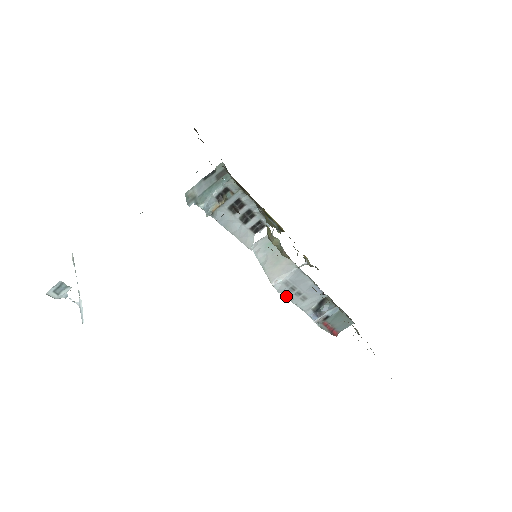
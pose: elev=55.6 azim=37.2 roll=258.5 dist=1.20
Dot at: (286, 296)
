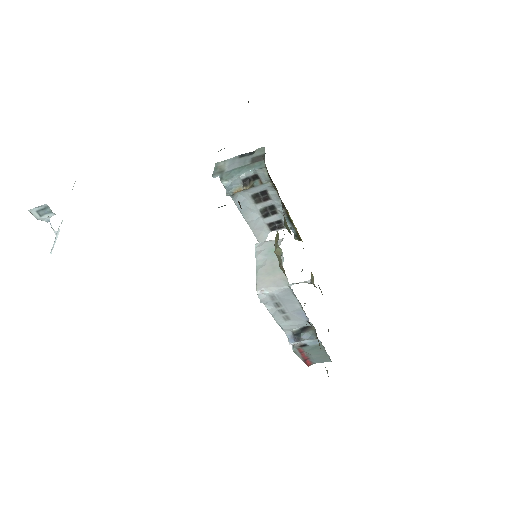
Dot at: (268, 309)
